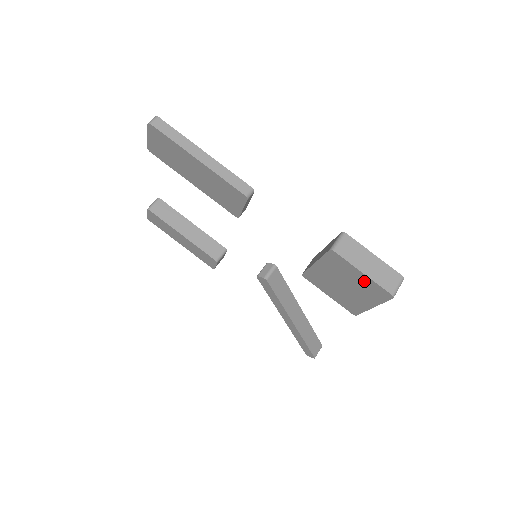
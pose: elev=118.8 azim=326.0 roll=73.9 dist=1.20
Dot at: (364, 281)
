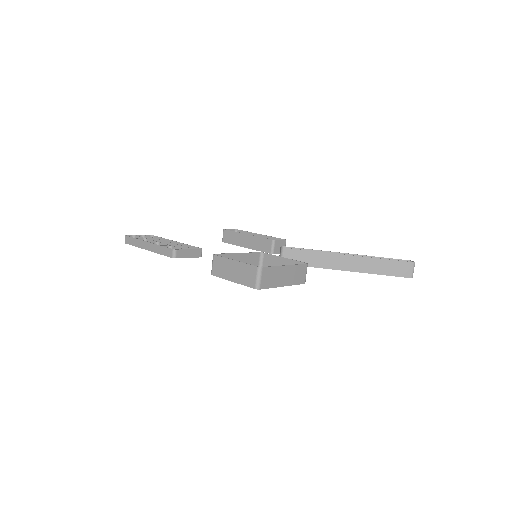
Dot at: occluded
